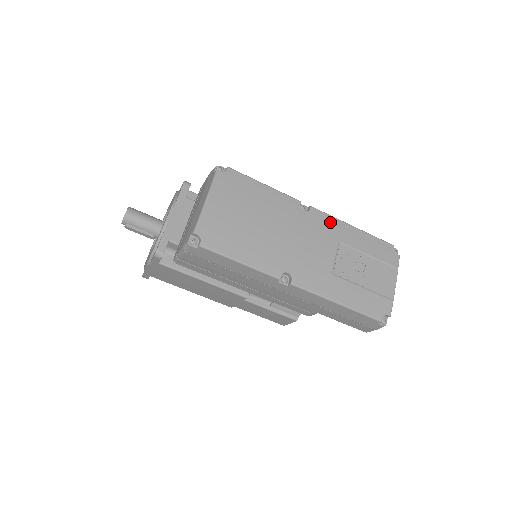
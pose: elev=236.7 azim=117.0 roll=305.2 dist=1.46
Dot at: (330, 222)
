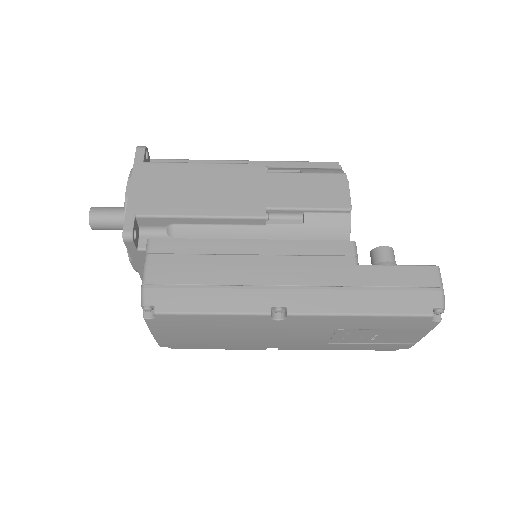
Dot at: (320, 320)
